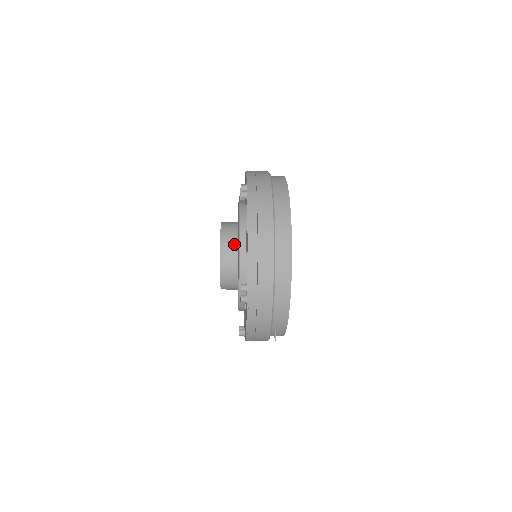
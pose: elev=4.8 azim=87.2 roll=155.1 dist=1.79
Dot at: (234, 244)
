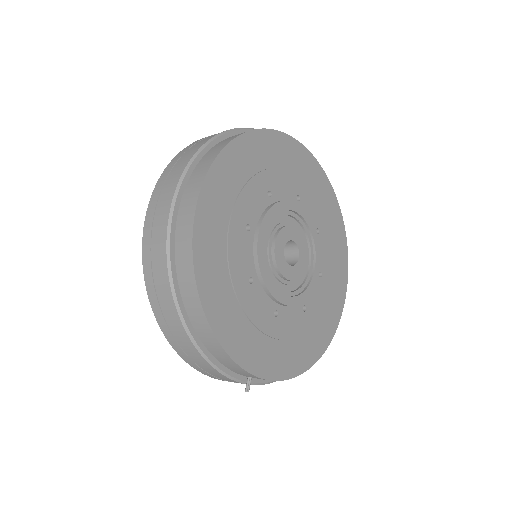
Dot at: occluded
